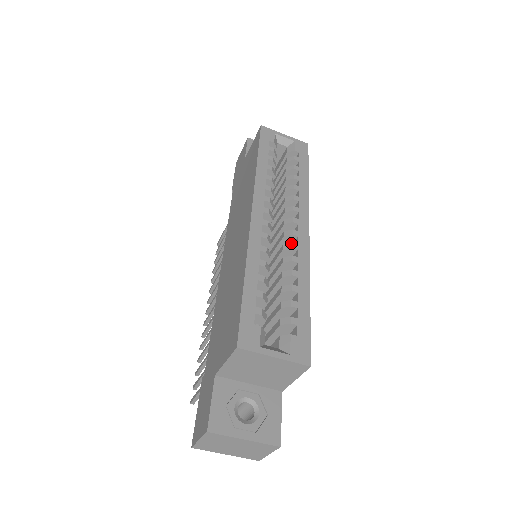
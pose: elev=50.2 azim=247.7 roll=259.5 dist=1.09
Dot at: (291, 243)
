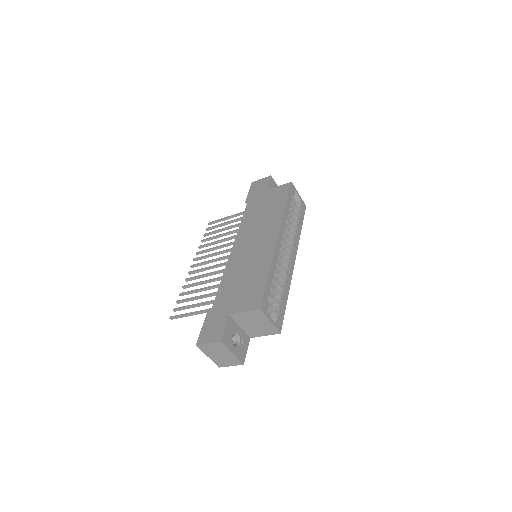
Dot at: (287, 264)
